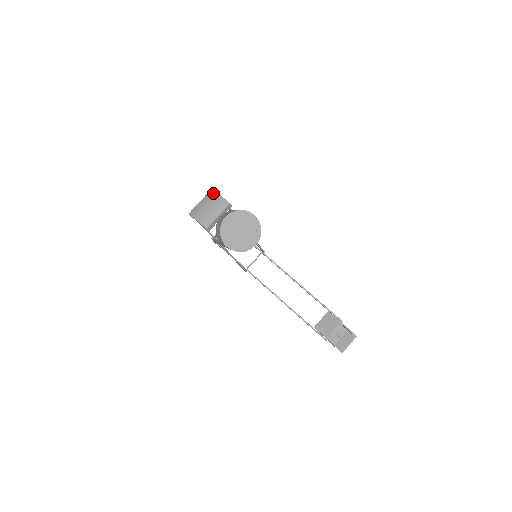
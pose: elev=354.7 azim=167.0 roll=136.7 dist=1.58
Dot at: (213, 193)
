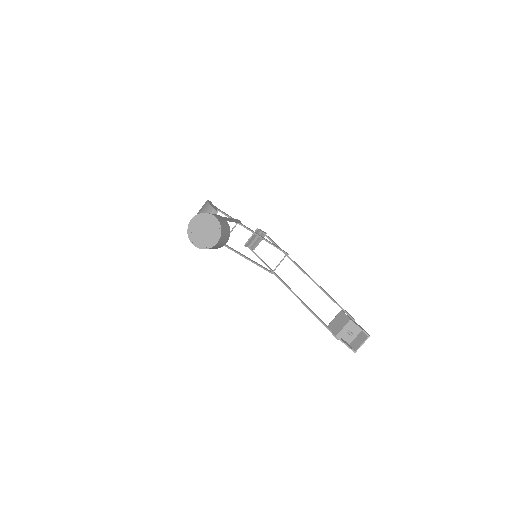
Dot at: (206, 203)
